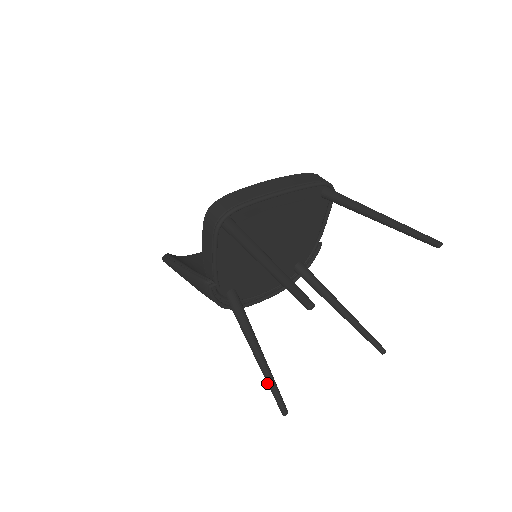
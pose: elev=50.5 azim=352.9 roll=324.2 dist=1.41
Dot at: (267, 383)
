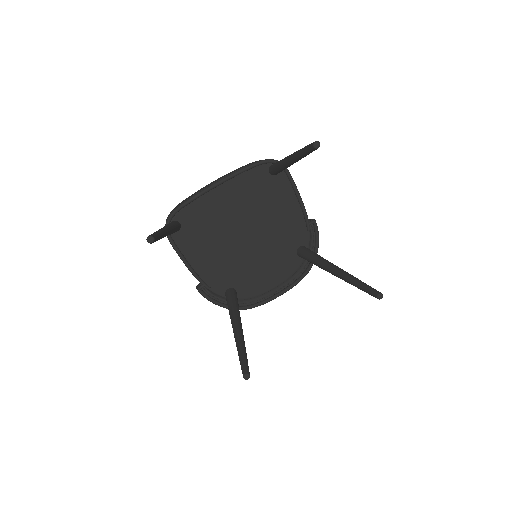
Dot at: (238, 355)
